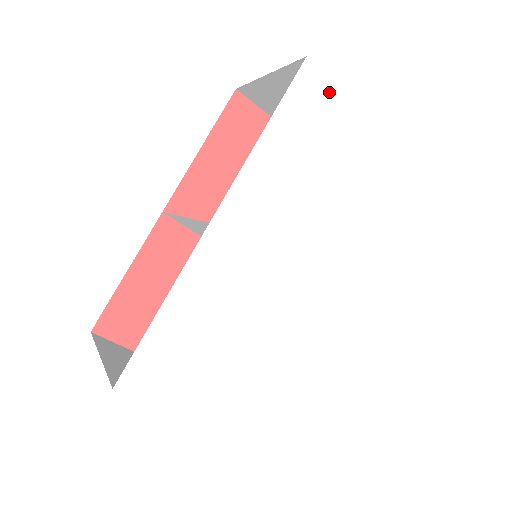
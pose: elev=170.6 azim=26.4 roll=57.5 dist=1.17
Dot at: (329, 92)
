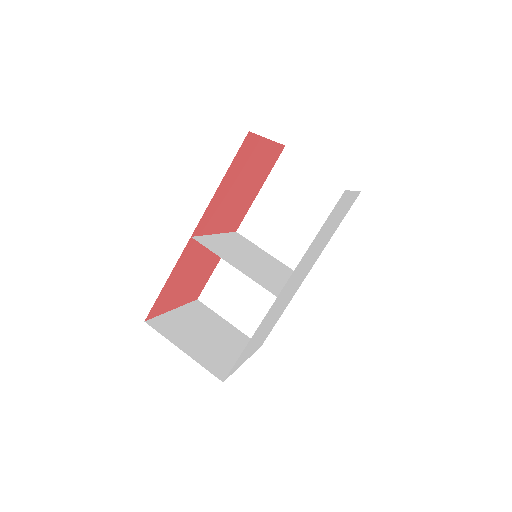
Dot at: (344, 197)
